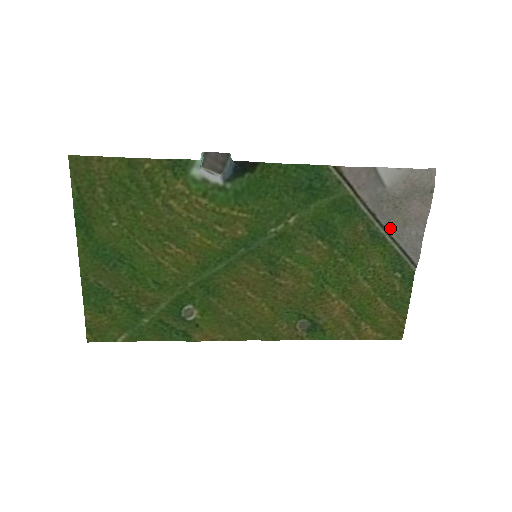
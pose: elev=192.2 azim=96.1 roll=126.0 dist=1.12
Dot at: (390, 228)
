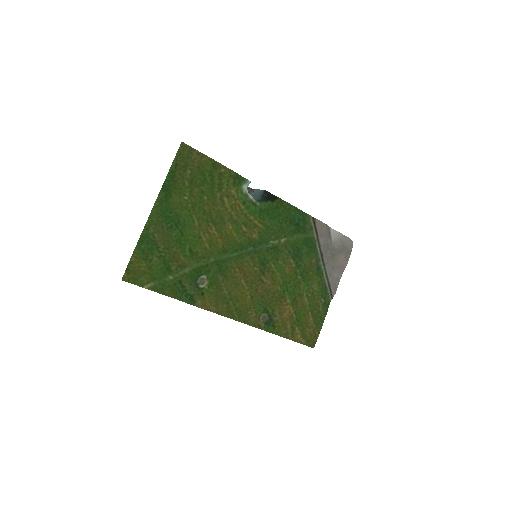
Dot at: (327, 267)
